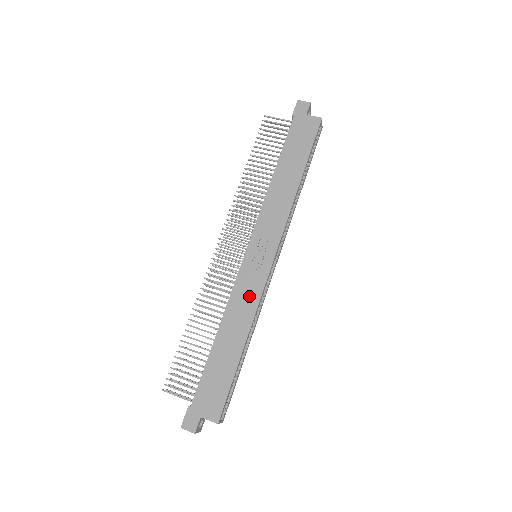
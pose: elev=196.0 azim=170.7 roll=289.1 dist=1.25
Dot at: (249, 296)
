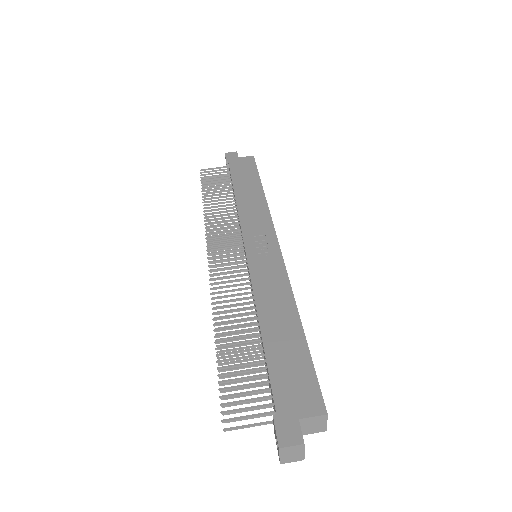
Dot at: (274, 279)
